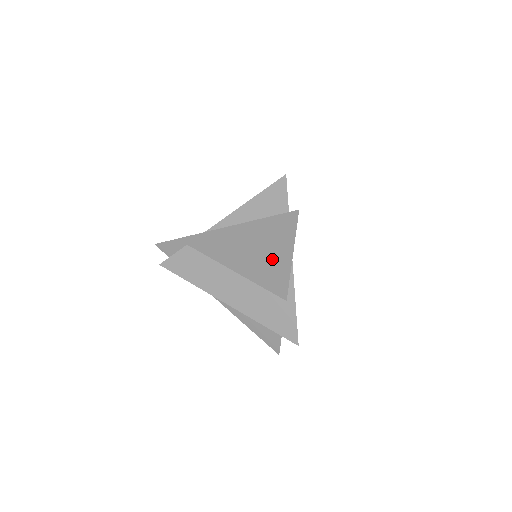
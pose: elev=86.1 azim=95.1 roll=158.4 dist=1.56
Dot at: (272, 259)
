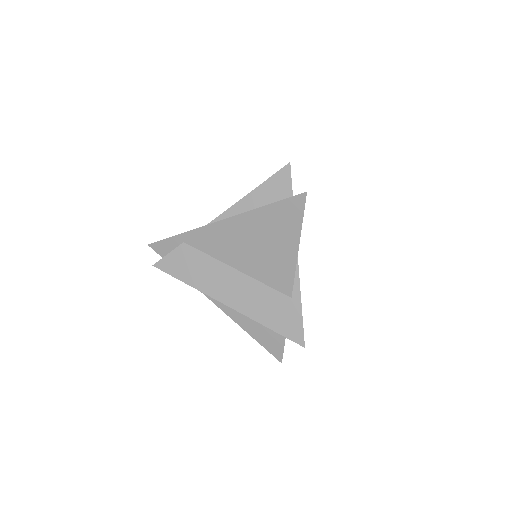
Dot at: (276, 250)
